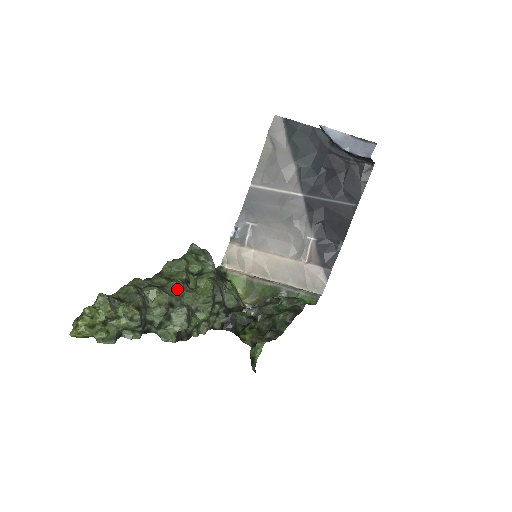
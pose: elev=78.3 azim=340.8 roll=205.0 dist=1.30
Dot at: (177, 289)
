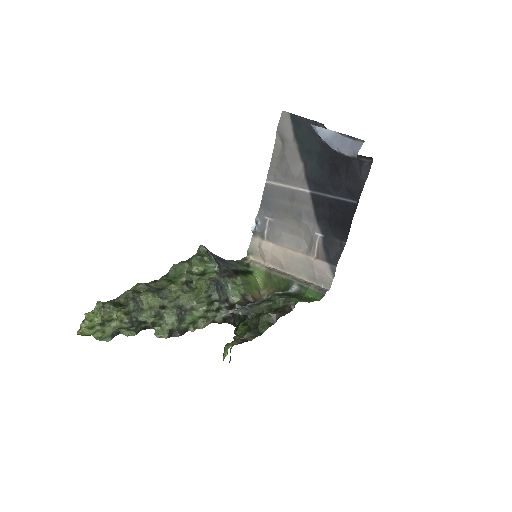
Dot at: (174, 291)
